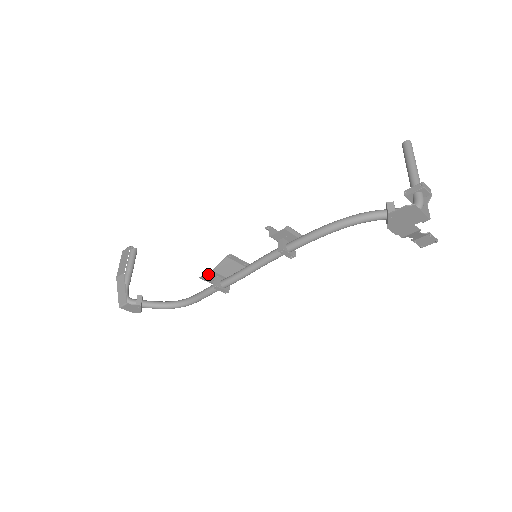
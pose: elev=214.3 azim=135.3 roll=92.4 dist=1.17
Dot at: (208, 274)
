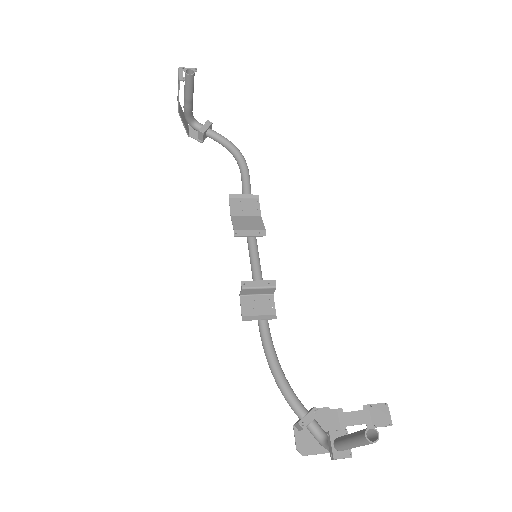
Dot at: (231, 208)
